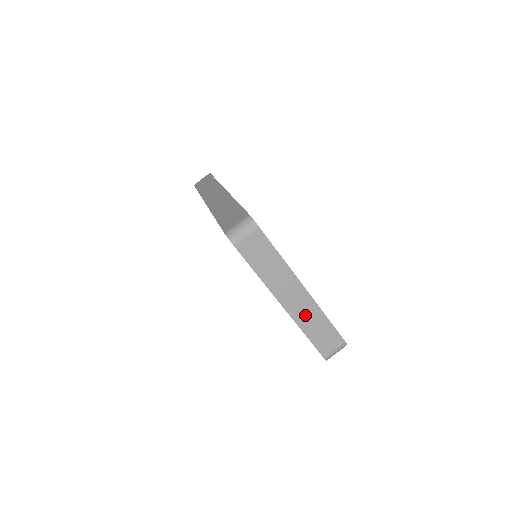
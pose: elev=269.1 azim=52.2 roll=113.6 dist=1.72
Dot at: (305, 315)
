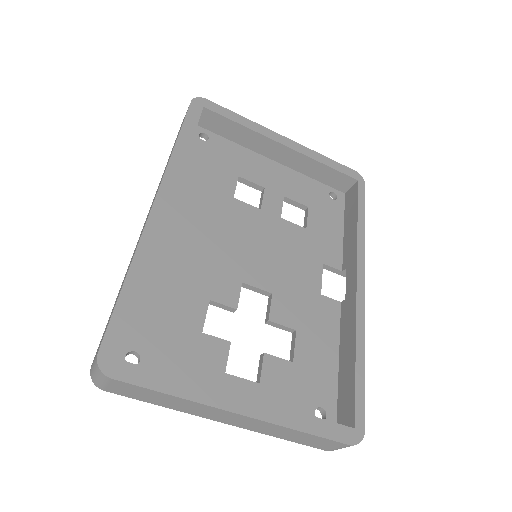
Dot at: (263, 428)
